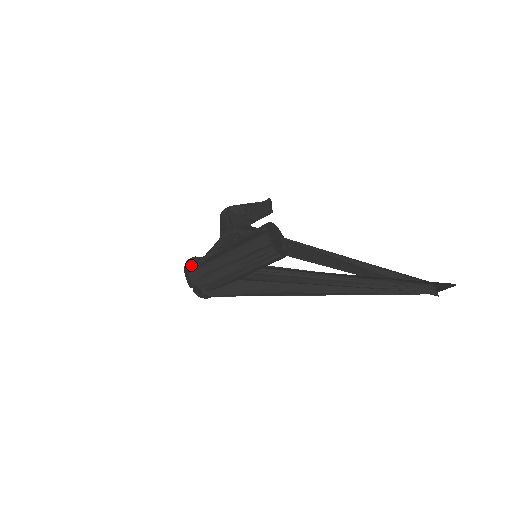
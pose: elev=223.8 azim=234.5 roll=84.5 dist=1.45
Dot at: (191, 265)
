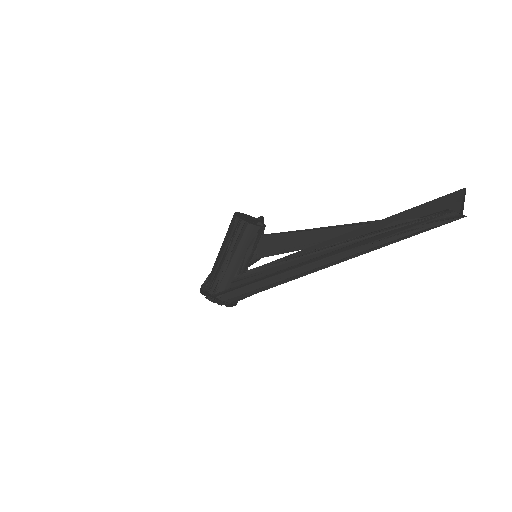
Dot at: occluded
